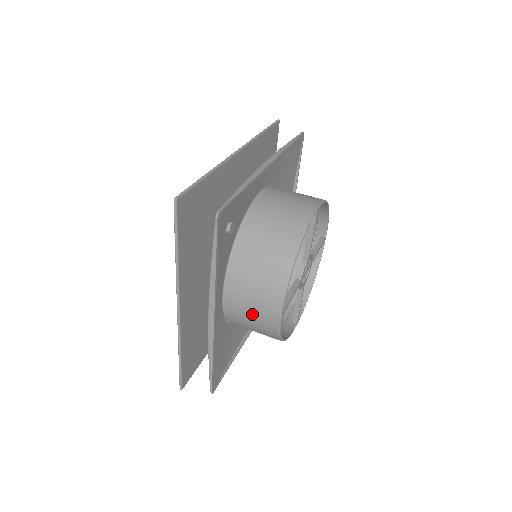
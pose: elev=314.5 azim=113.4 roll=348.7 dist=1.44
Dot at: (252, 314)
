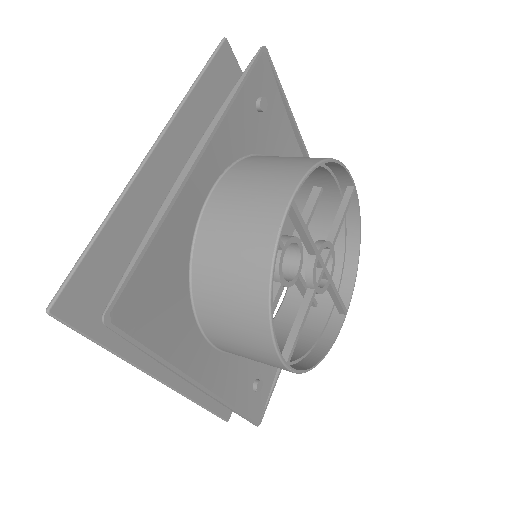
Dot at: (244, 211)
